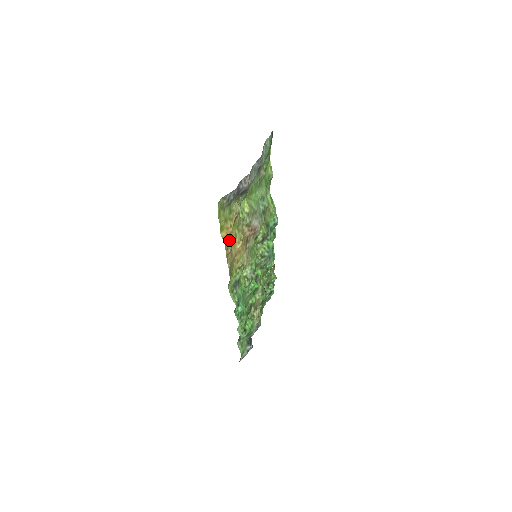
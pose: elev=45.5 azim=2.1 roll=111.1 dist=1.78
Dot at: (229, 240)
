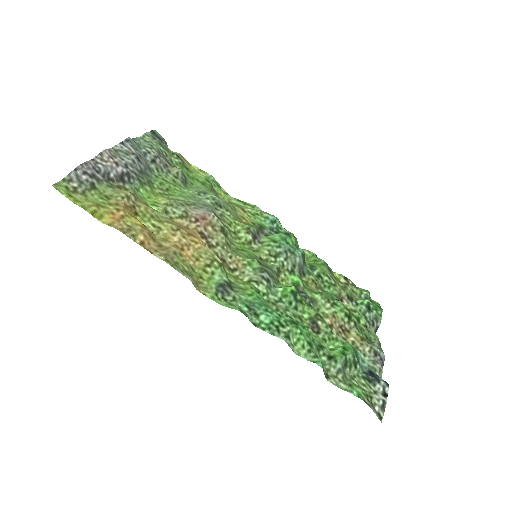
Dot at: (128, 226)
